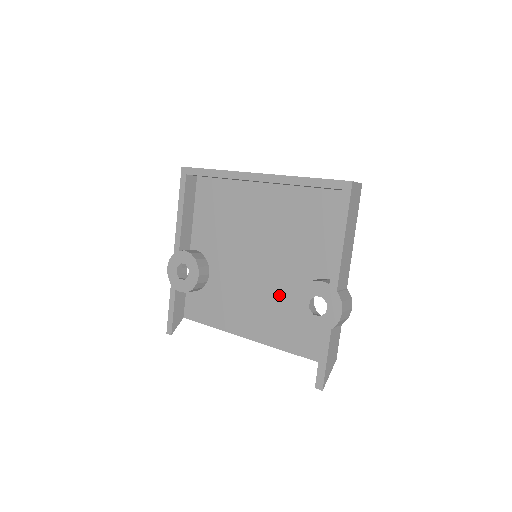
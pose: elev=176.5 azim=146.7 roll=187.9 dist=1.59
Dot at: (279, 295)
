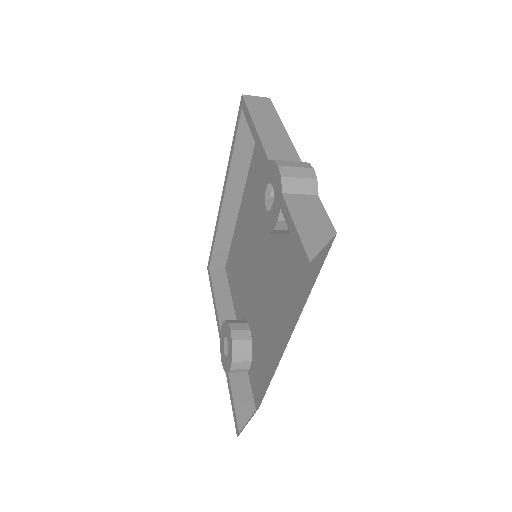
Dot at: (277, 258)
